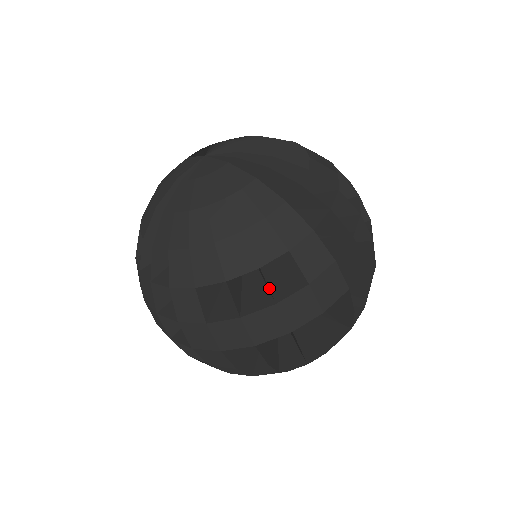
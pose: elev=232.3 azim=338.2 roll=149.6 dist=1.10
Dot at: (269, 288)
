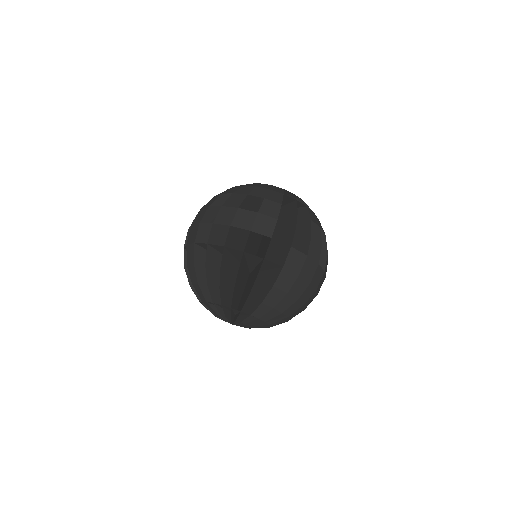
Dot at: occluded
